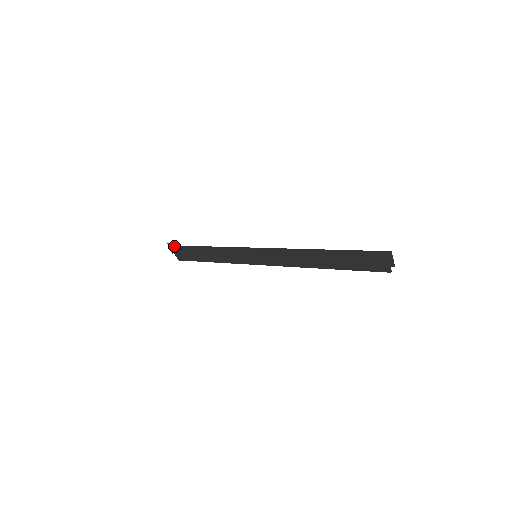
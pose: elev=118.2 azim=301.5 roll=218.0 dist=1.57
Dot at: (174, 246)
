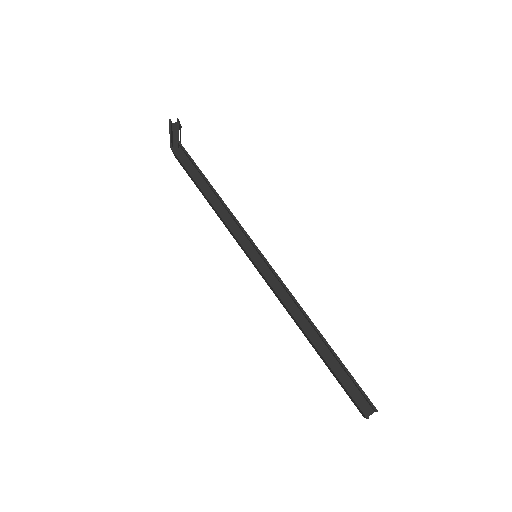
Dot at: occluded
